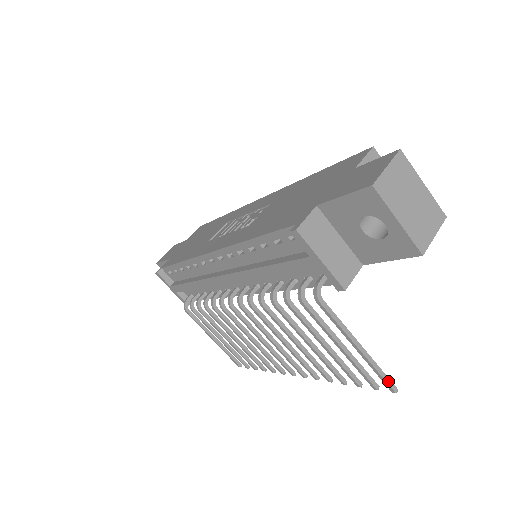
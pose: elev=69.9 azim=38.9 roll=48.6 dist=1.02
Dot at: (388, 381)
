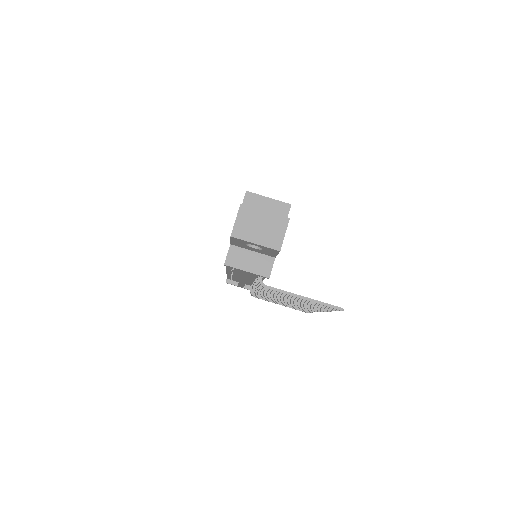
Dot at: (333, 307)
